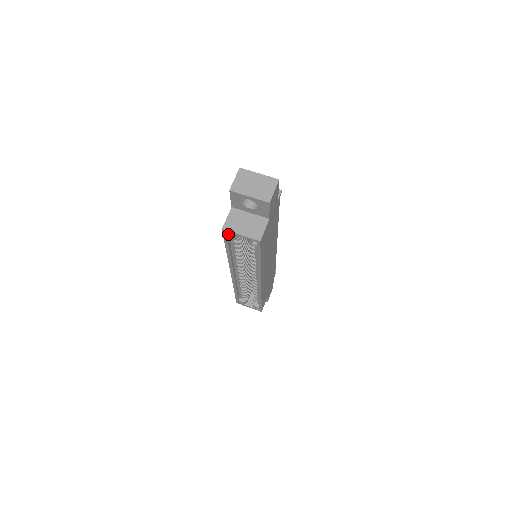
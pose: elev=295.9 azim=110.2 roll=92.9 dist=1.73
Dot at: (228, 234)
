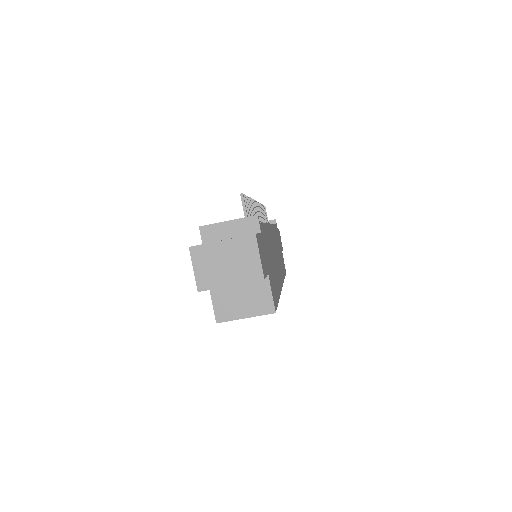
Dot at: occluded
